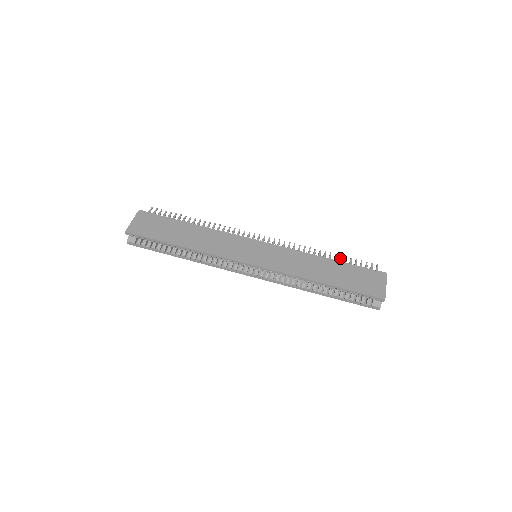
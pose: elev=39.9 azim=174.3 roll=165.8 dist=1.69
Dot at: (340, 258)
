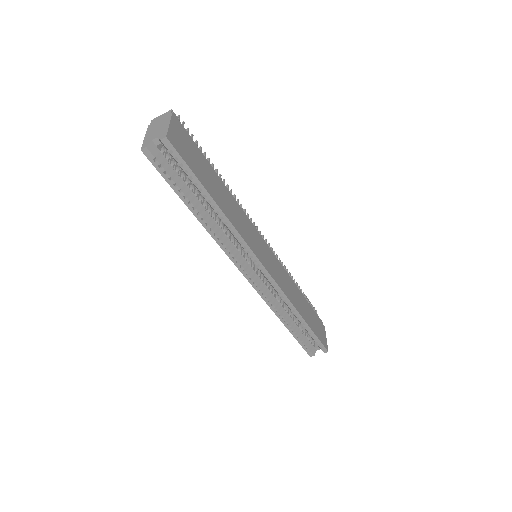
Dot at: occluded
